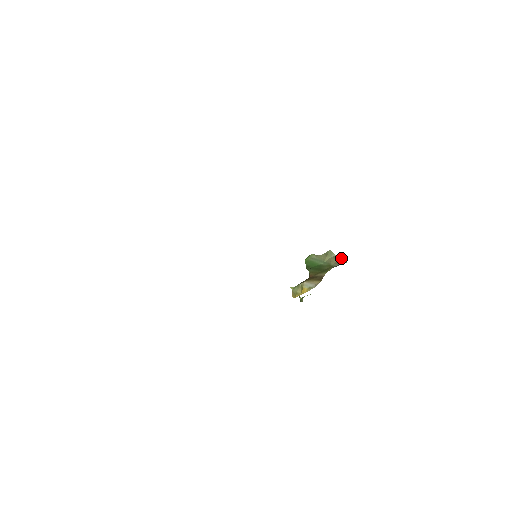
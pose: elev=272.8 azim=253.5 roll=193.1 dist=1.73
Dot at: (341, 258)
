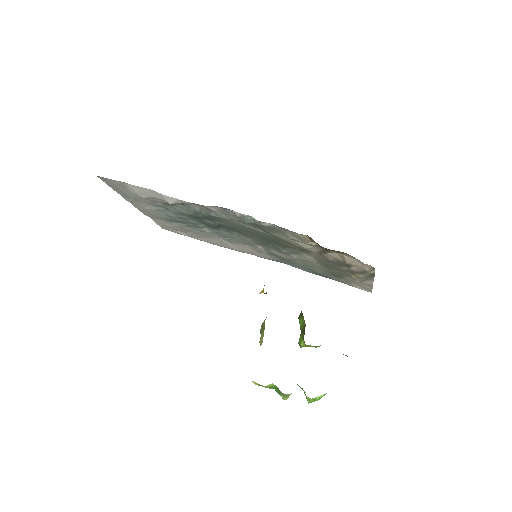
Dot at: occluded
